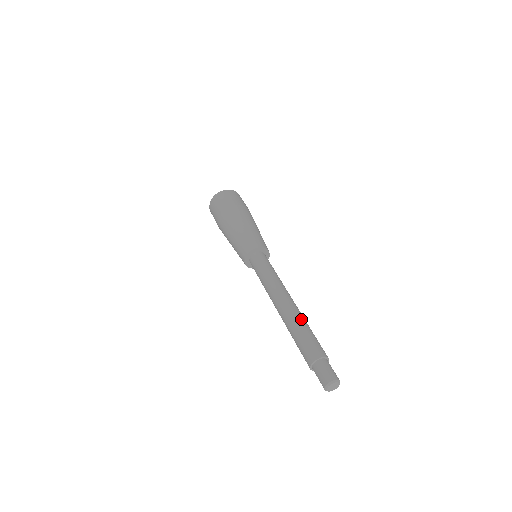
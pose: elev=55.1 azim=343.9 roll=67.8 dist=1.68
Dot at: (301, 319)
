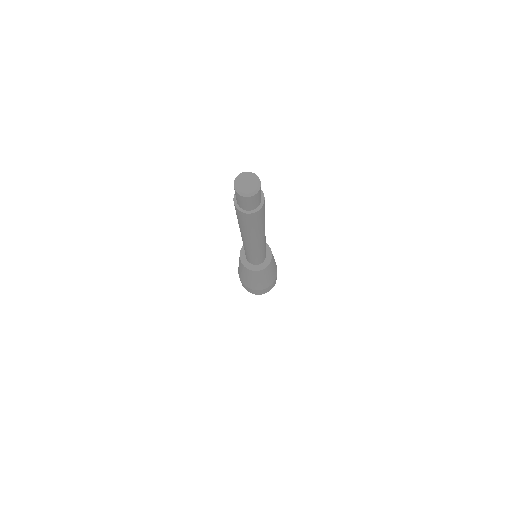
Dot at: occluded
